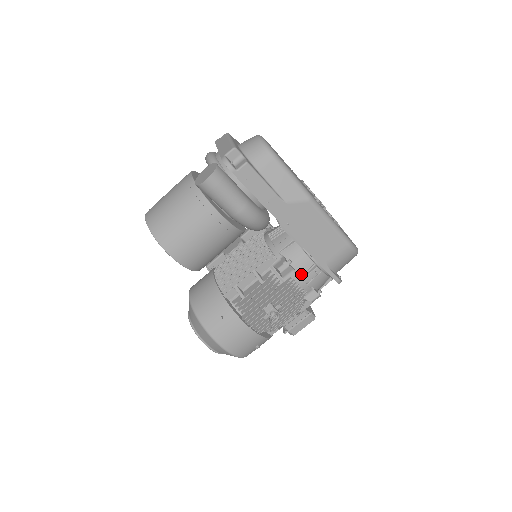
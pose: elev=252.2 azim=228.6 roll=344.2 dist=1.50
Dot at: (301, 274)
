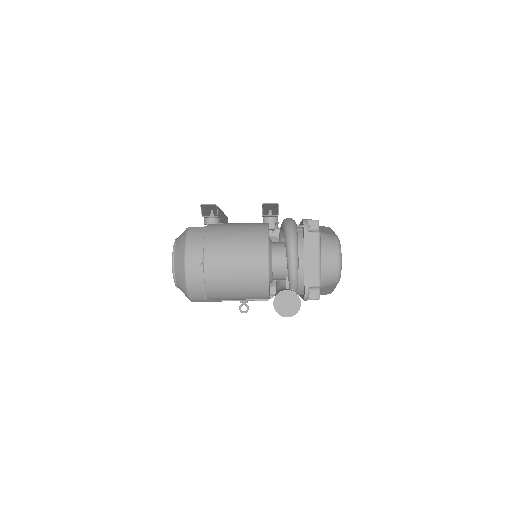
Dot at: occluded
